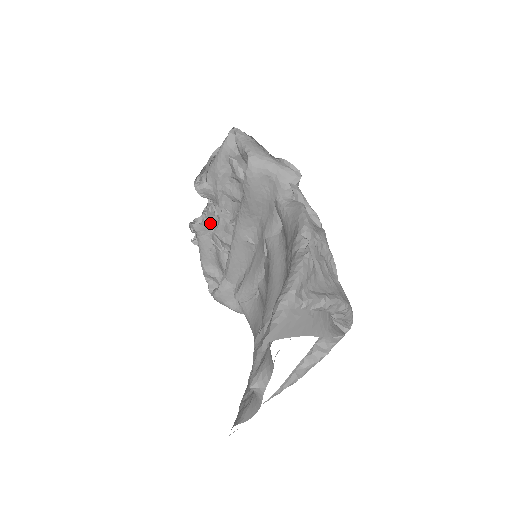
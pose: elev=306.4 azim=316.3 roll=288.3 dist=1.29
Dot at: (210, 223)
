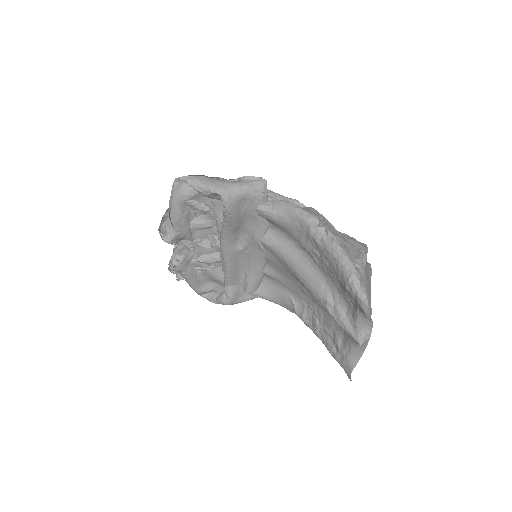
Dot at: (188, 257)
